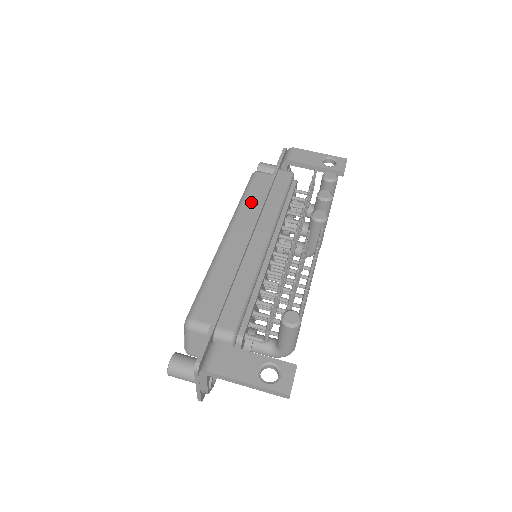
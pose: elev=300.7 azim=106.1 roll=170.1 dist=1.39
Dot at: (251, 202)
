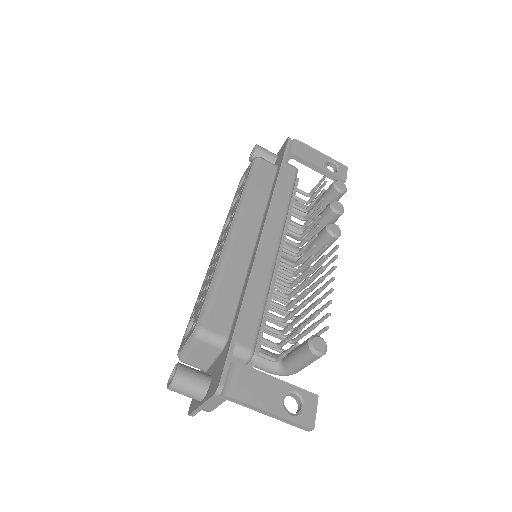
Dot at: (257, 194)
